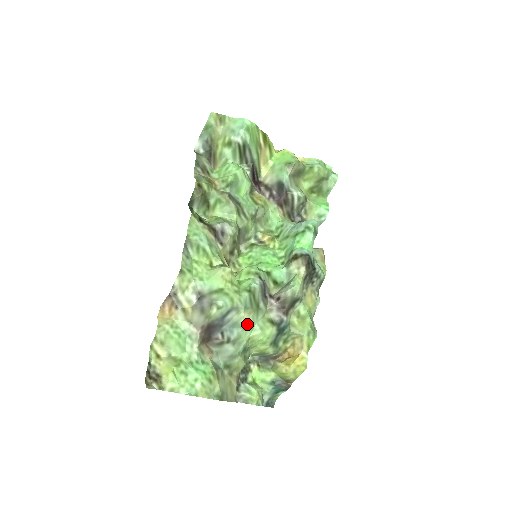
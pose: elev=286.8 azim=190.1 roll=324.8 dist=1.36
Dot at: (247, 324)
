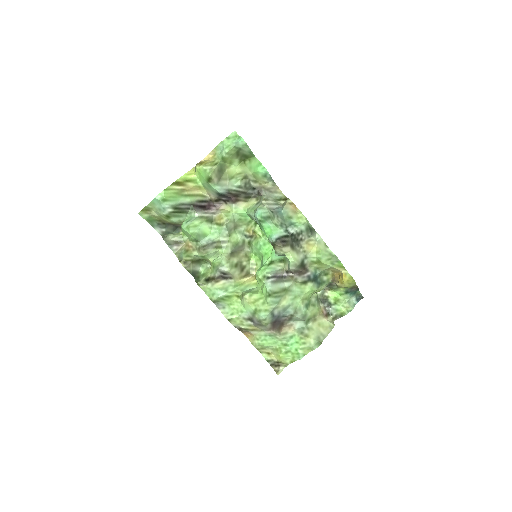
Dot at: (291, 301)
